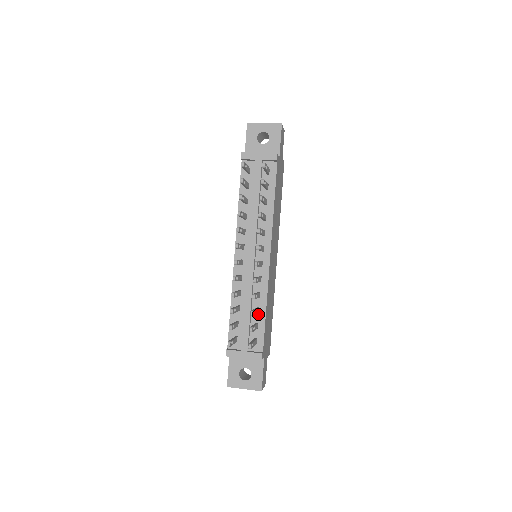
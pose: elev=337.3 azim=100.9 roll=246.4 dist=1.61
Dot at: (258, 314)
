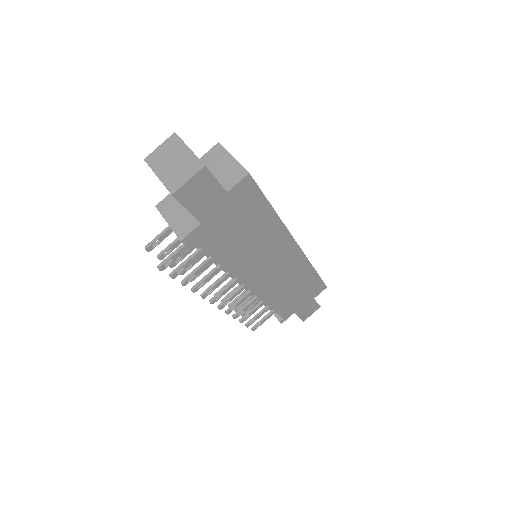
Dot at: occluded
